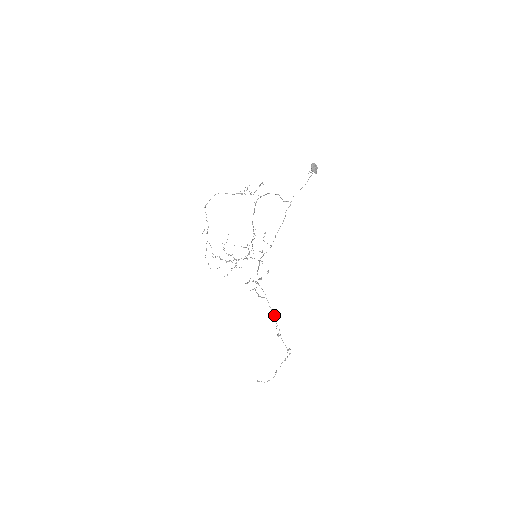
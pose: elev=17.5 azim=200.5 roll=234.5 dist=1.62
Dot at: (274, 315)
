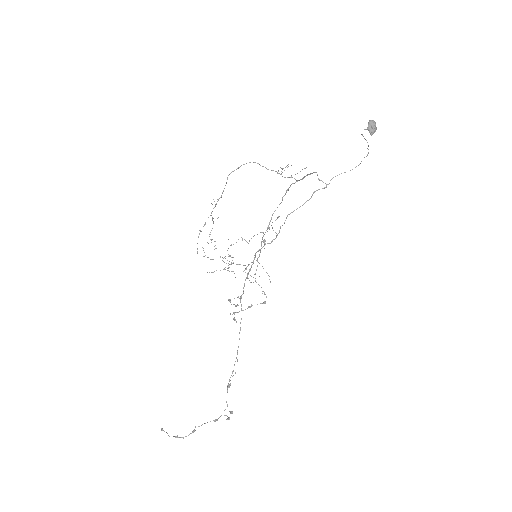
Dot at: occluded
